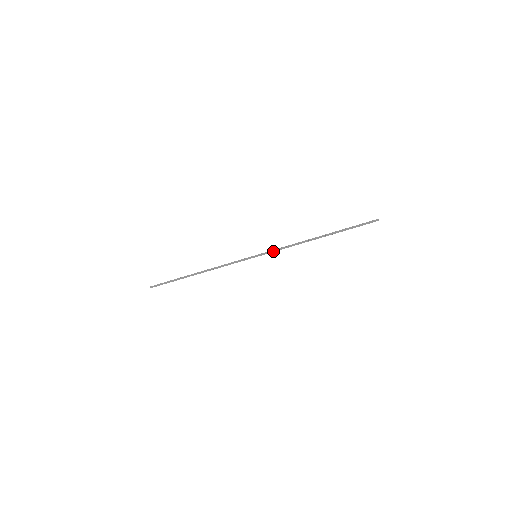
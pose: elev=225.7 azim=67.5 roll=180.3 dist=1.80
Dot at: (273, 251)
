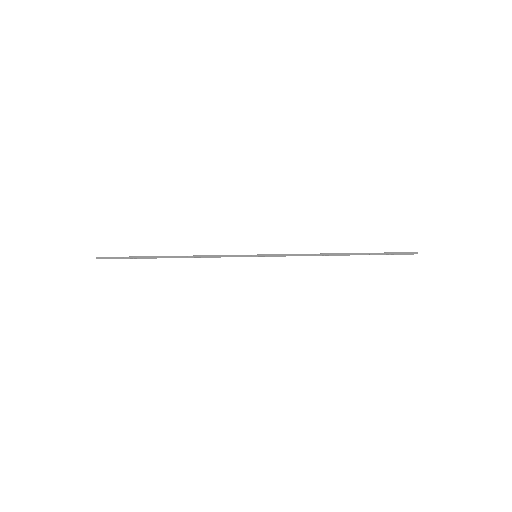
Dot at: (280, 256)
